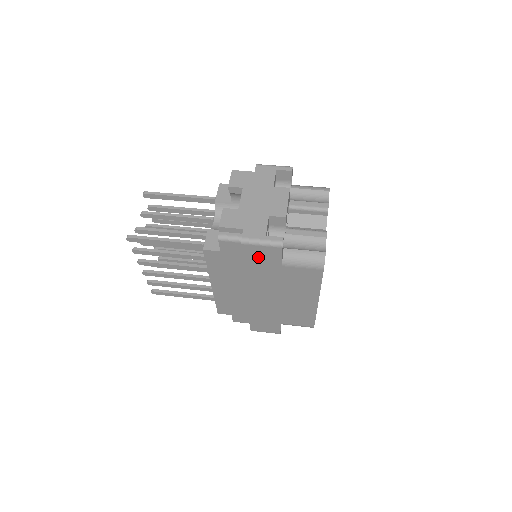
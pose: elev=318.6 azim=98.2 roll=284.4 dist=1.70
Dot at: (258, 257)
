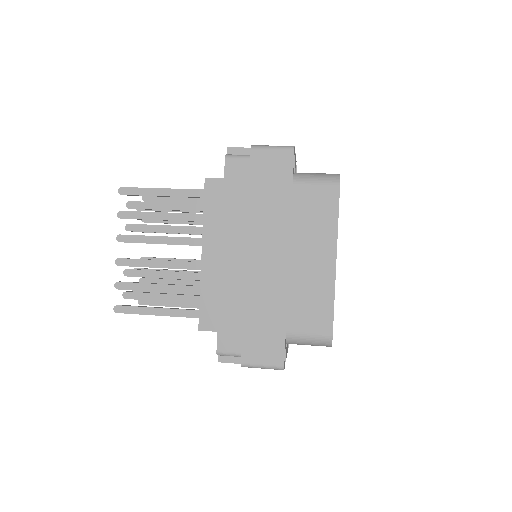
Dot at: (266, 172)
